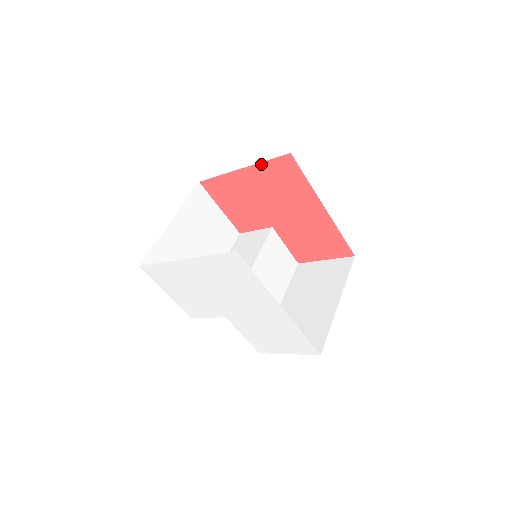
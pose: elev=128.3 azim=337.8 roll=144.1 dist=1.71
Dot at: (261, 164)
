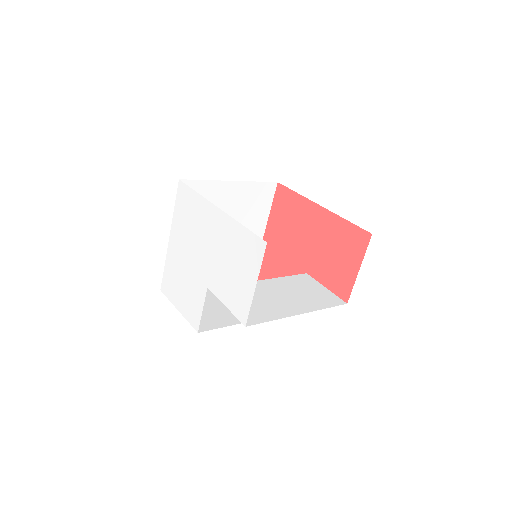
Dot at: (271, 213)
